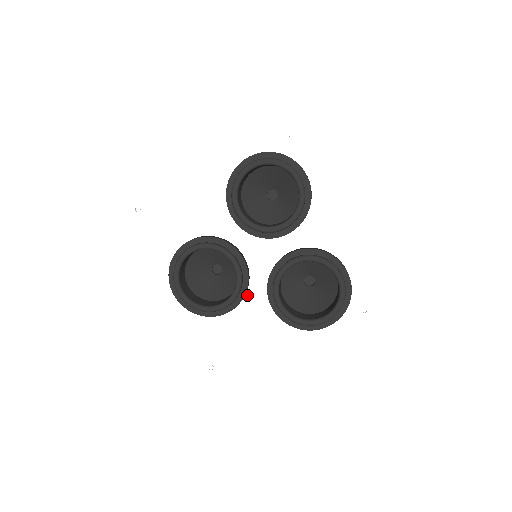
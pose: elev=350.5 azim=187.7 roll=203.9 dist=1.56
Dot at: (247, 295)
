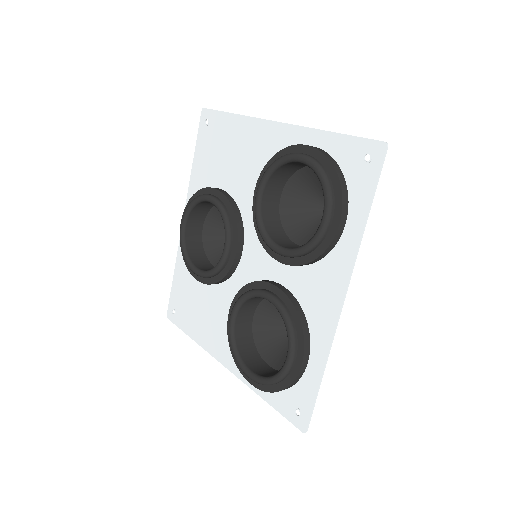
Dot at: (227, 283)
